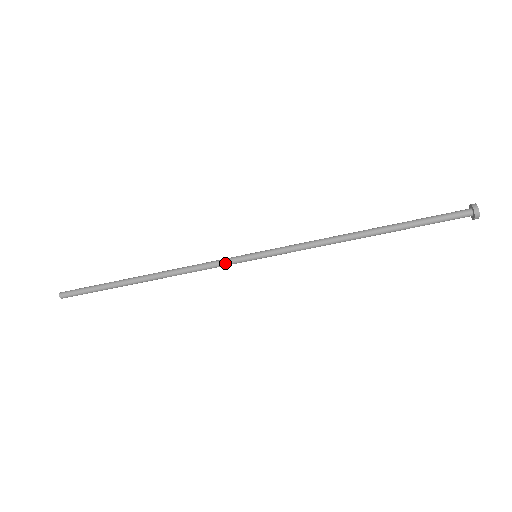
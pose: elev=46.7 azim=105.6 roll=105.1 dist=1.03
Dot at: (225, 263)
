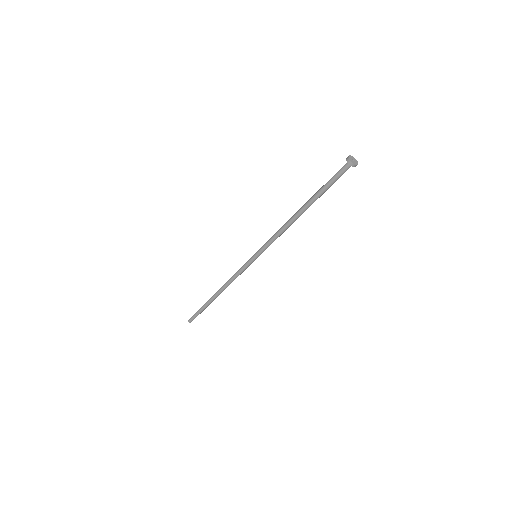
Dot at: (244, 269)
